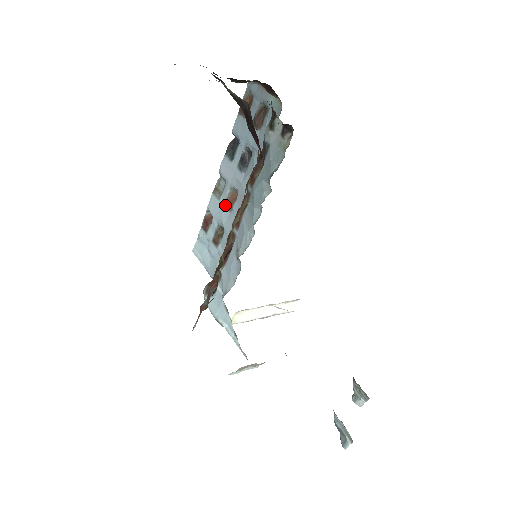
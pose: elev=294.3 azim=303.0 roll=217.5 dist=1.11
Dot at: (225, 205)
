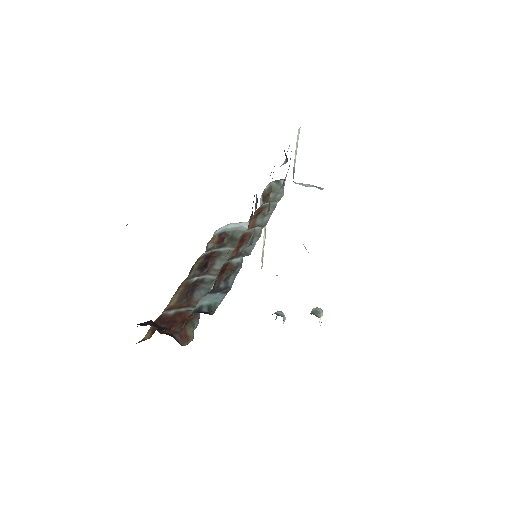
Dot at: occluded
